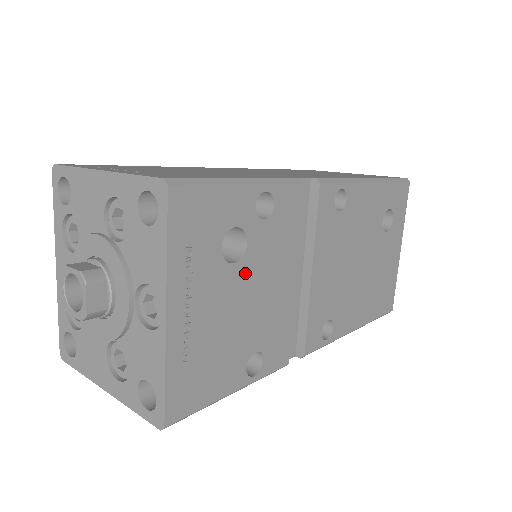
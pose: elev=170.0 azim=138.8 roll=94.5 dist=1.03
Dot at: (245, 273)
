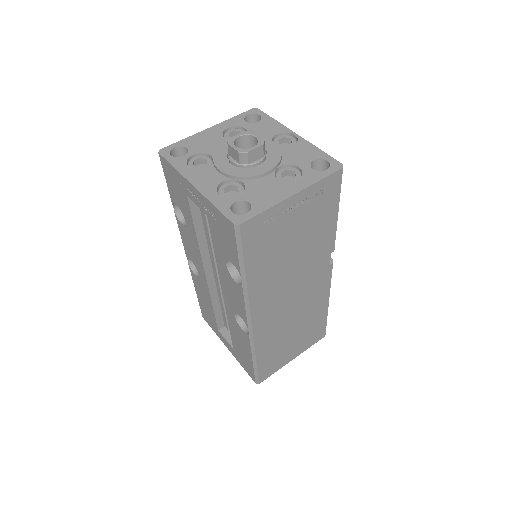
Dot at: occluded
